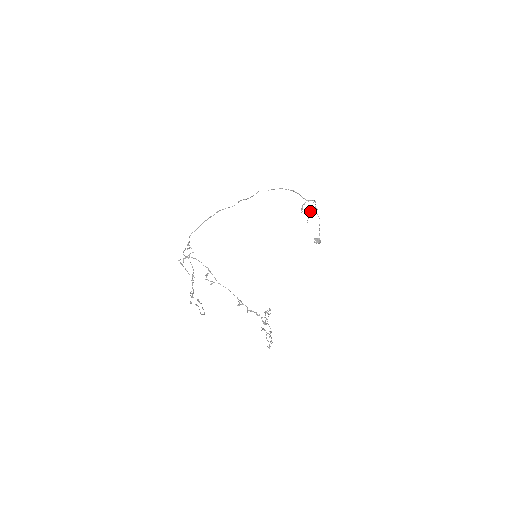
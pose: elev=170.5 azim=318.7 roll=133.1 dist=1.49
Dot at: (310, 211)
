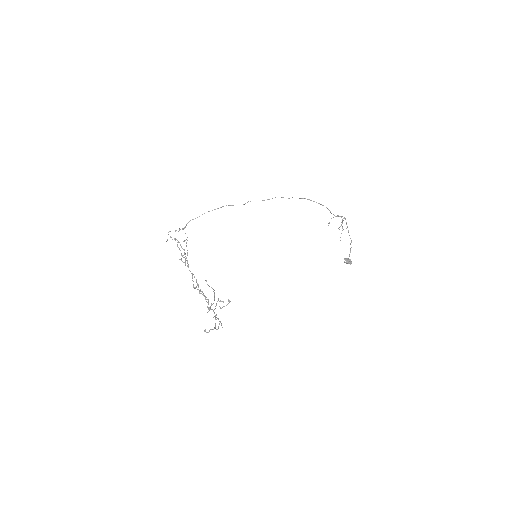
Dot at: (343, 229)
